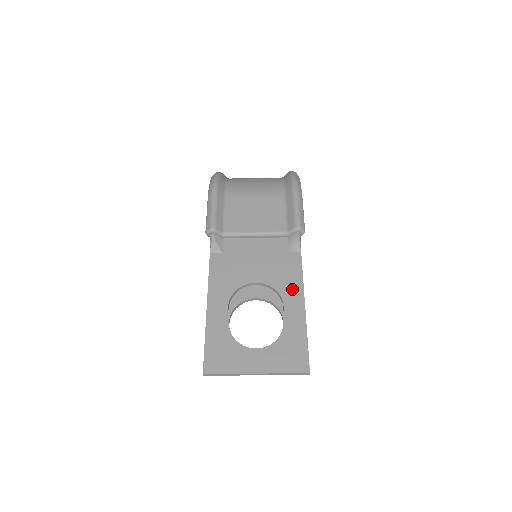
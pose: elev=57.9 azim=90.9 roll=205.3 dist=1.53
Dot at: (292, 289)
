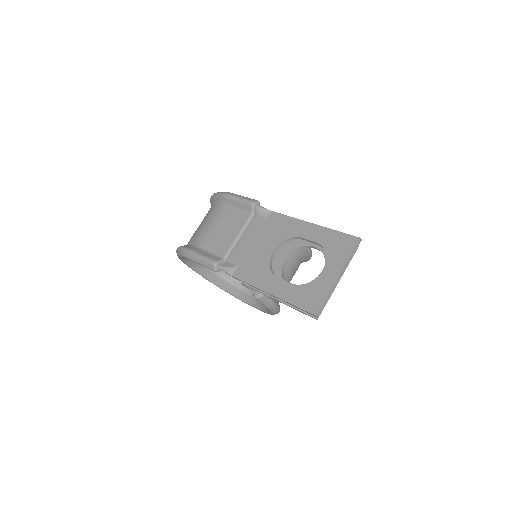
Dot at: (294, 227)
